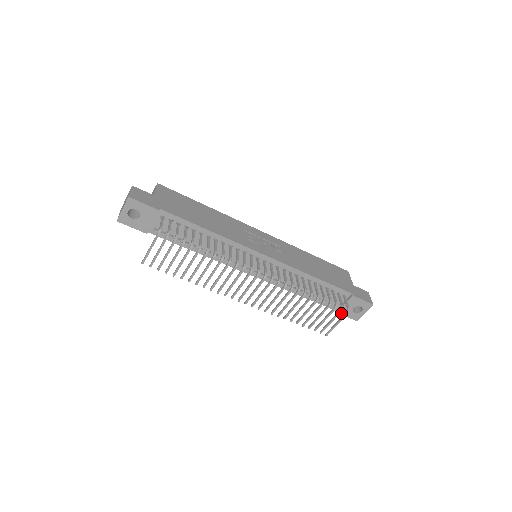
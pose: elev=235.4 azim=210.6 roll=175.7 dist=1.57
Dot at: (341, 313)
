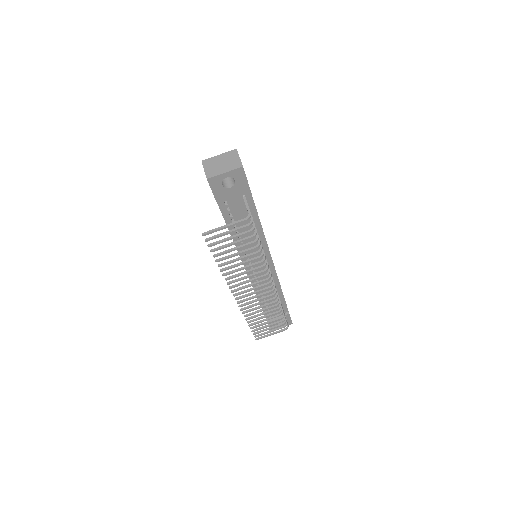
Dot at: (269, 323)
